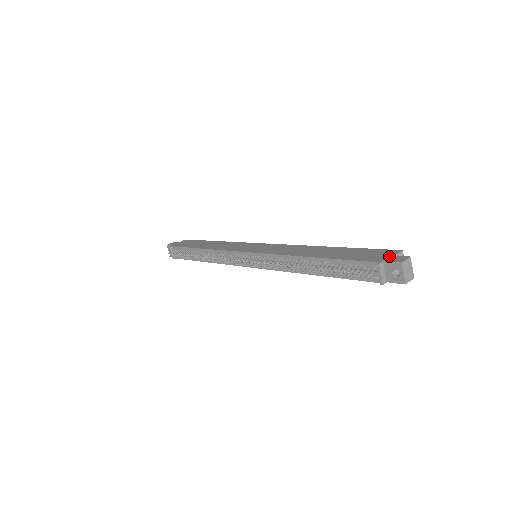
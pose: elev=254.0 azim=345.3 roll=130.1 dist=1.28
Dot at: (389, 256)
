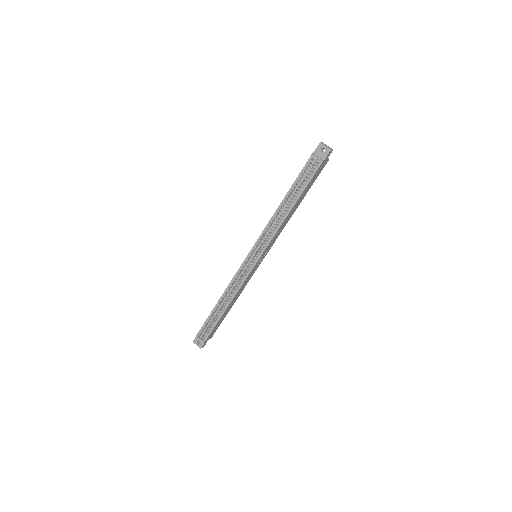
Dot at: occluded
